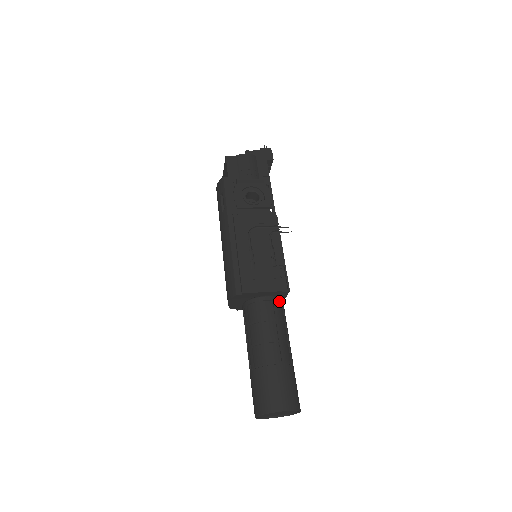
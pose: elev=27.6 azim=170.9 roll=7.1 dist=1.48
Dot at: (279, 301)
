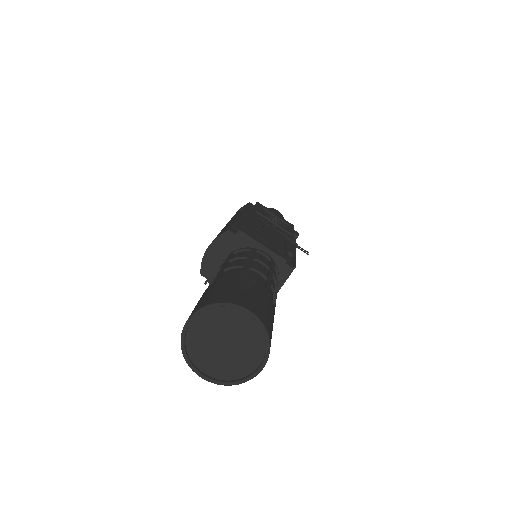
Dot at: (277, 271)
